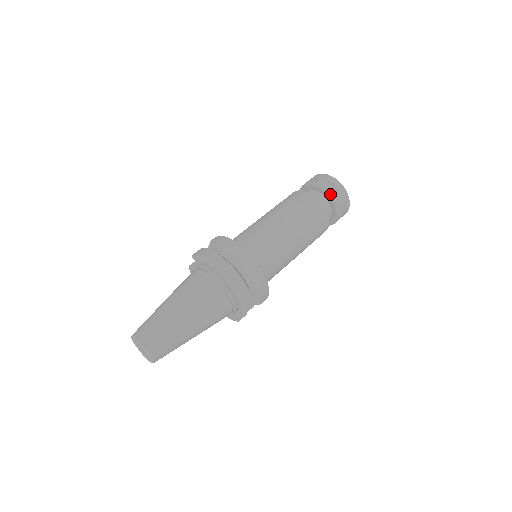
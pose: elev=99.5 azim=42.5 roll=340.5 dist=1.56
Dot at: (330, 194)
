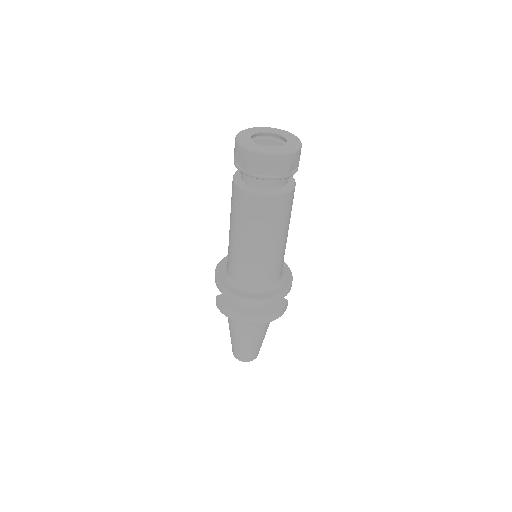
Dot at: (271, 179)
